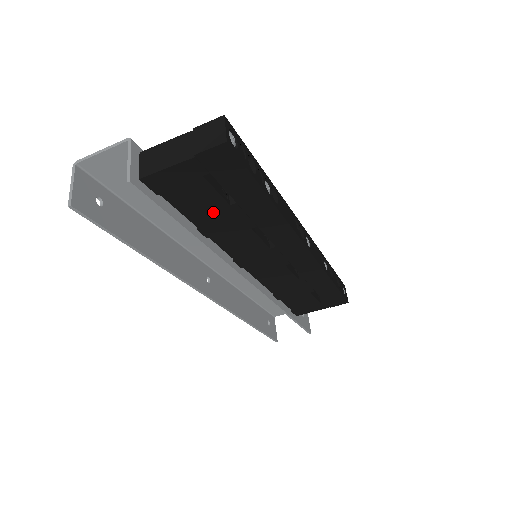
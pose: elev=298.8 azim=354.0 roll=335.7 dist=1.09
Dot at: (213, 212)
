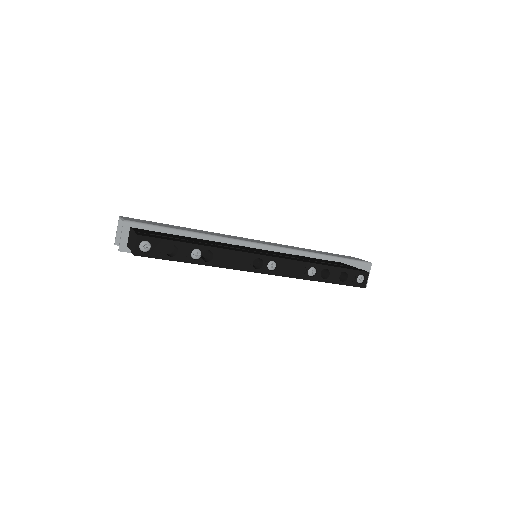
Dot at: occluded
